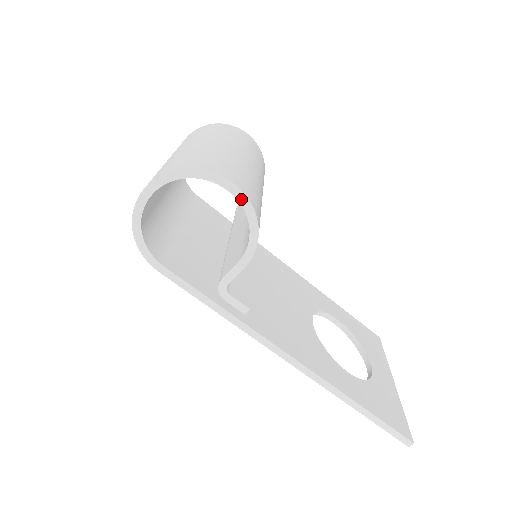
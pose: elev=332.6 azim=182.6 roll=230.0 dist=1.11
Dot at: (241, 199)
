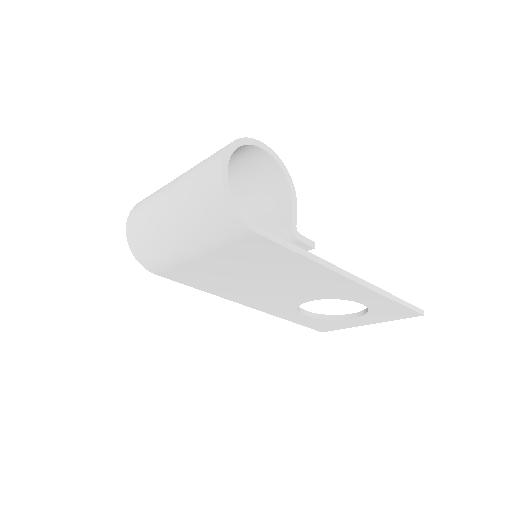
Dot at: (272, 154)
